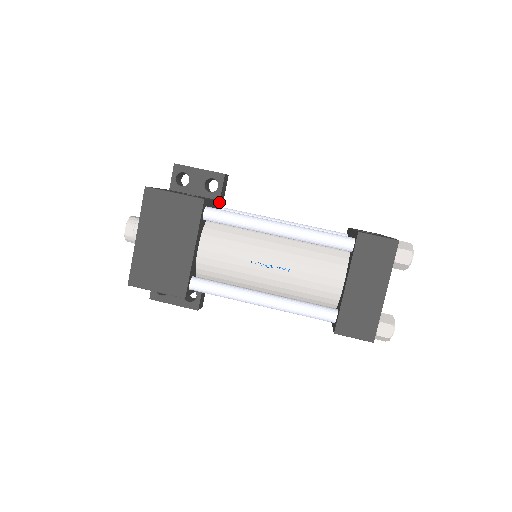
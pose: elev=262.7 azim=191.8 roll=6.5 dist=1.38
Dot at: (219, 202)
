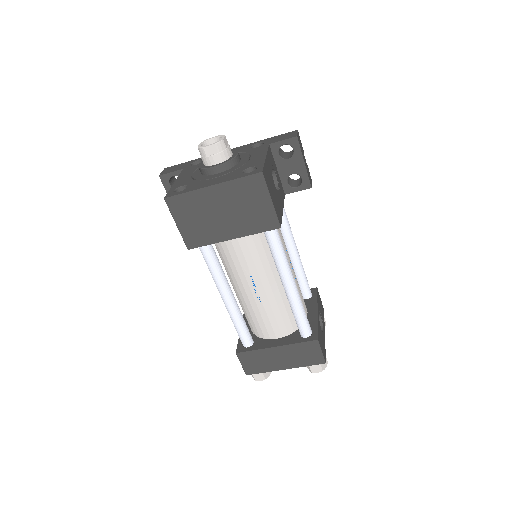
Dot at: occluded
